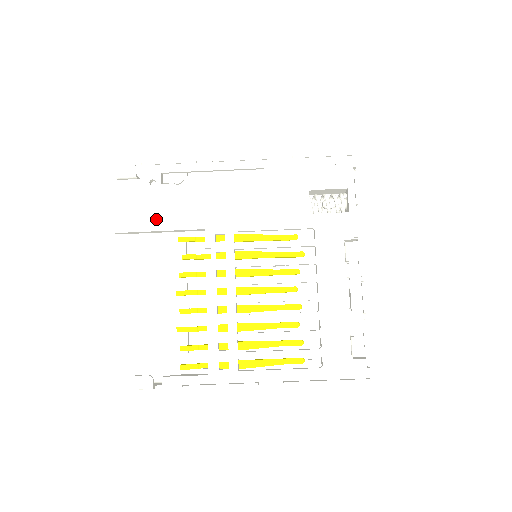
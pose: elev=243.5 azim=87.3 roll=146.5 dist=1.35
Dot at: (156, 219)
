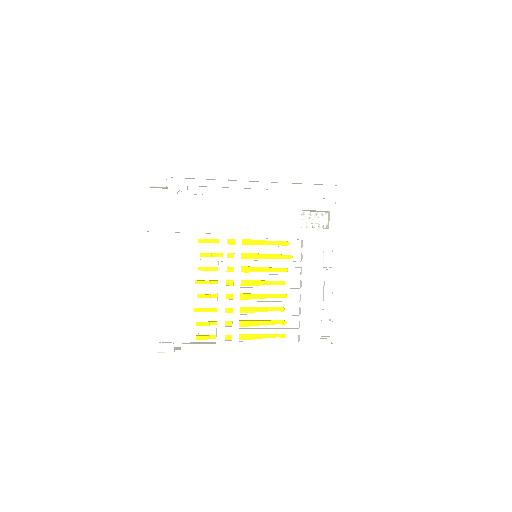
Dot at: (181, 223)
